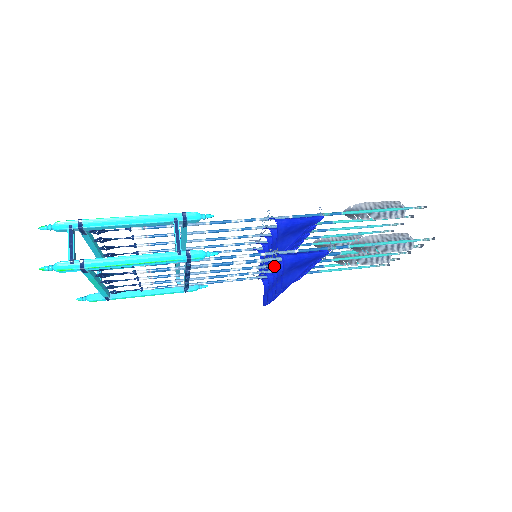
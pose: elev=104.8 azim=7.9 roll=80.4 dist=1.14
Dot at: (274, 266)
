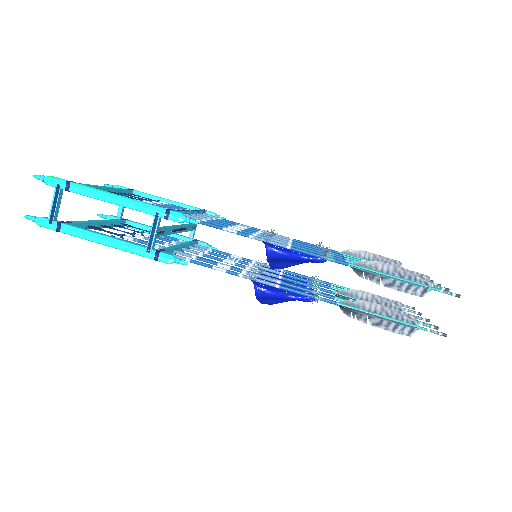
Dot at: (269, 275)
